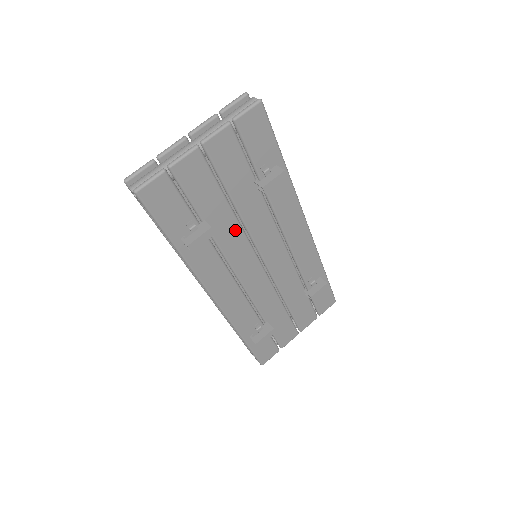
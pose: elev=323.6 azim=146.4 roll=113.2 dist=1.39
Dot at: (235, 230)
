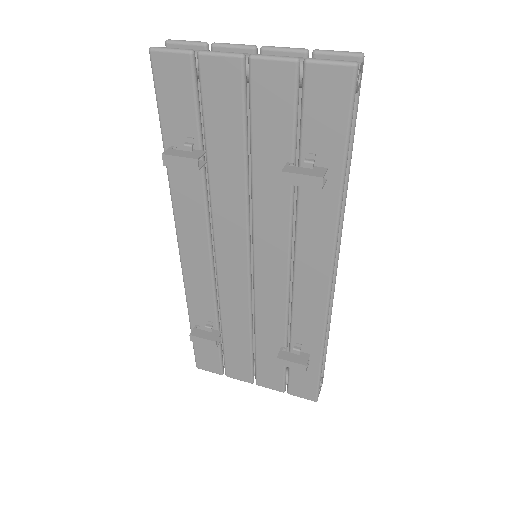
Dot at: (238, 198)
